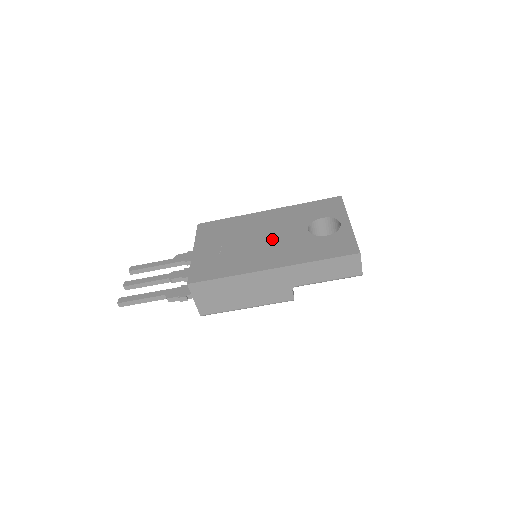
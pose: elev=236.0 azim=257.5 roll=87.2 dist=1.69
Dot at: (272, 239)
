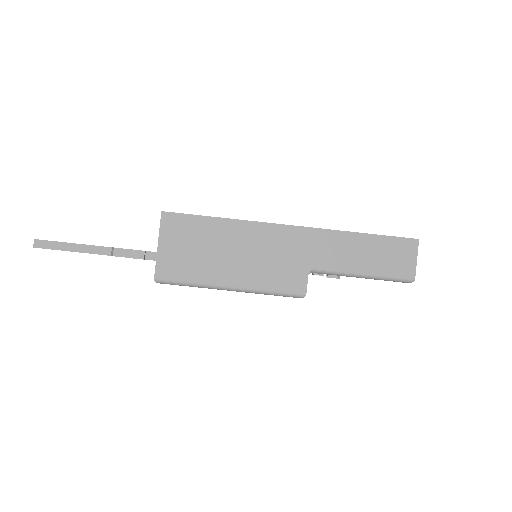
Dot at: occluded
